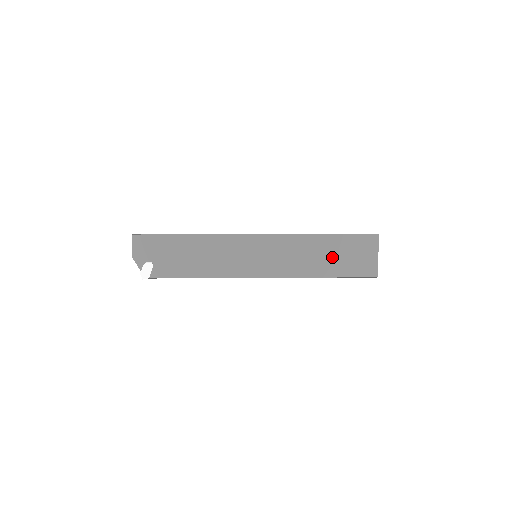
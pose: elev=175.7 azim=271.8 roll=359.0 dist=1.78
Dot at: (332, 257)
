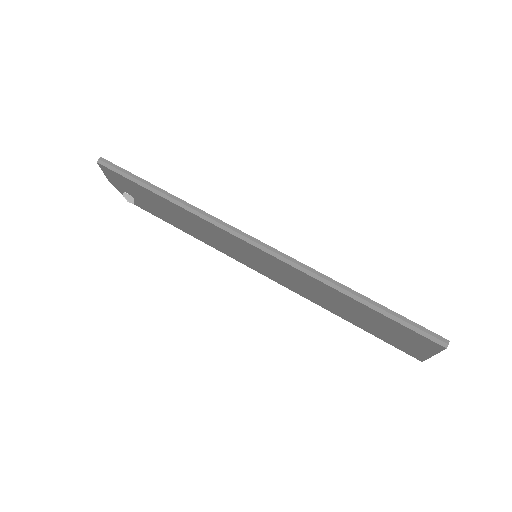
Dot at: (360, 317)
